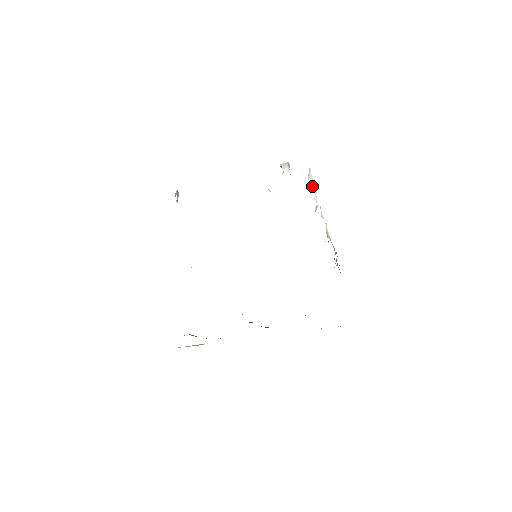
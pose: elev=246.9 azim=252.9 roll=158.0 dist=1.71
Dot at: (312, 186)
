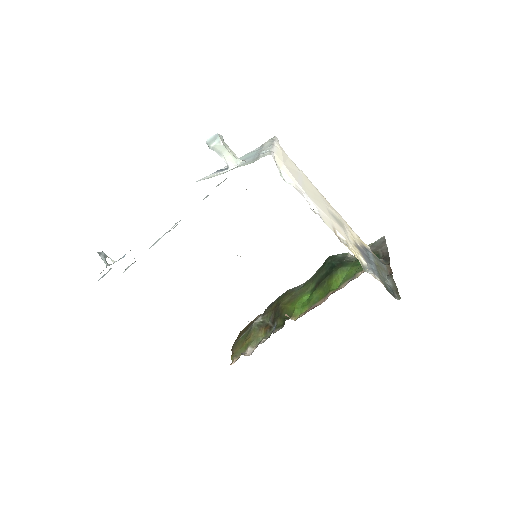
Dot at: (292, 182)
